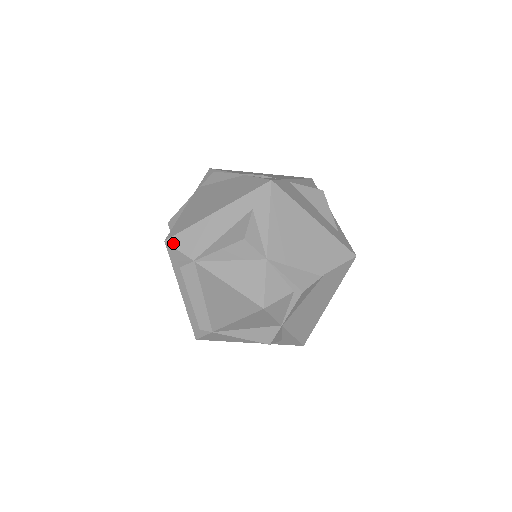
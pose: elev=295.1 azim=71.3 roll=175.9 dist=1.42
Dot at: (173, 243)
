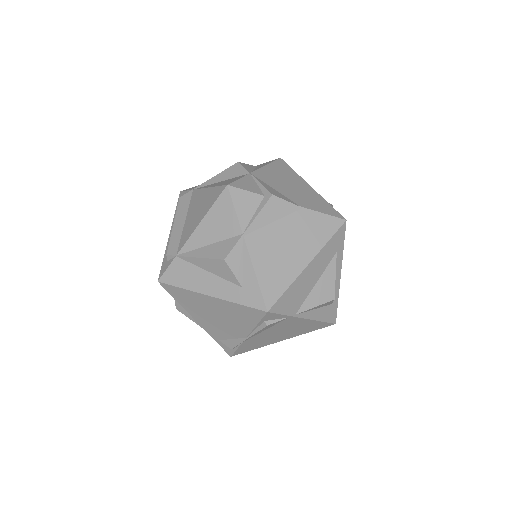
Dot at: occluded
